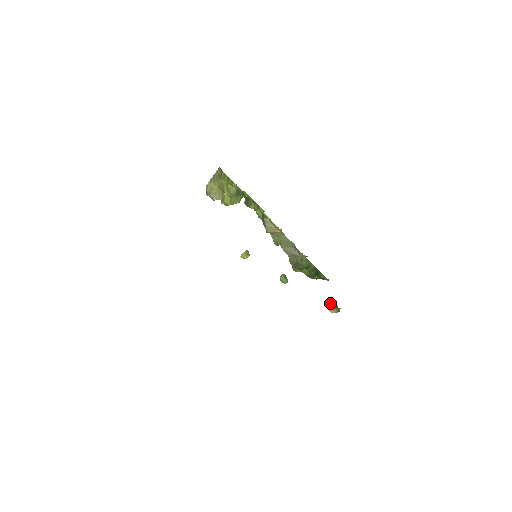
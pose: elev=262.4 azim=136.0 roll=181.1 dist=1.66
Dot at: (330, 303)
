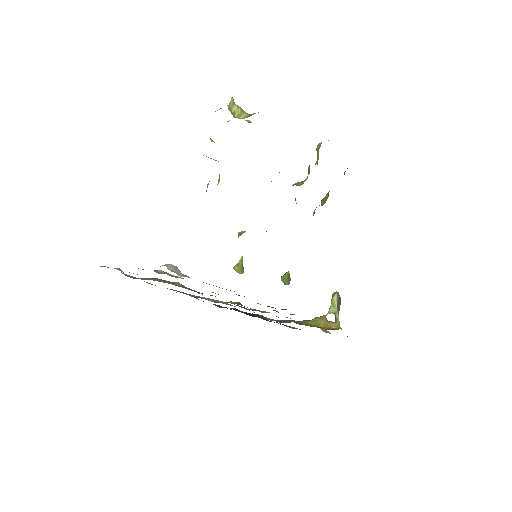
Dot at: (333, 300)
